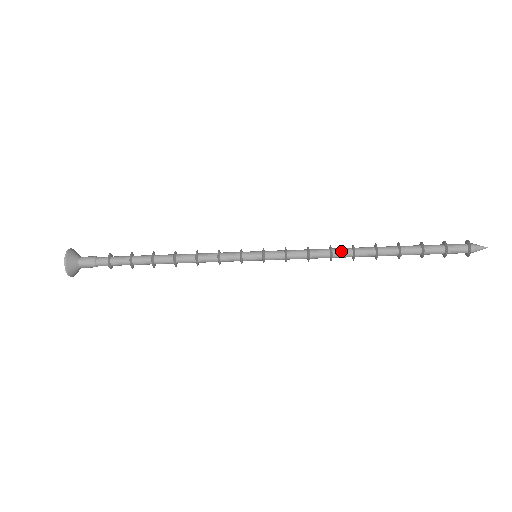
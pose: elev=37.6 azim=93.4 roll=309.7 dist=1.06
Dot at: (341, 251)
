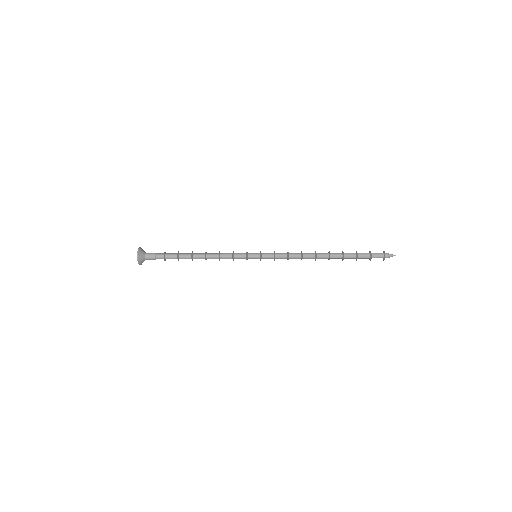
Dot at: (307, 253)
